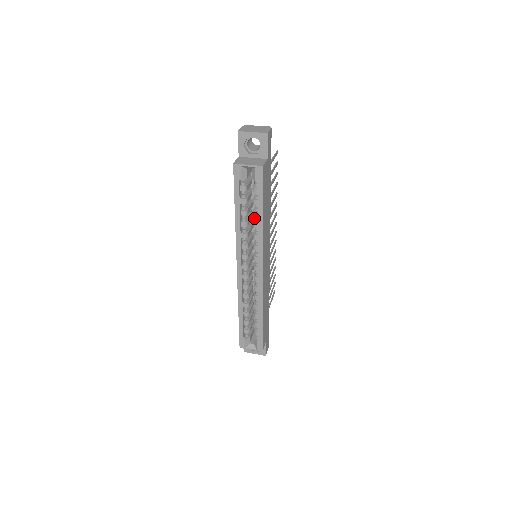
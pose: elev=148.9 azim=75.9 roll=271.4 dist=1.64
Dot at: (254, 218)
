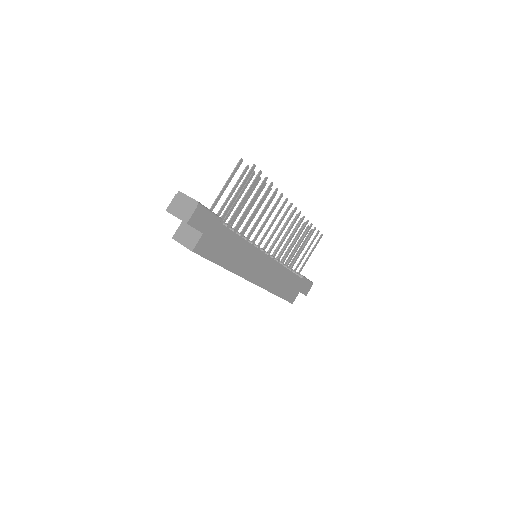
Dot at: occluded
